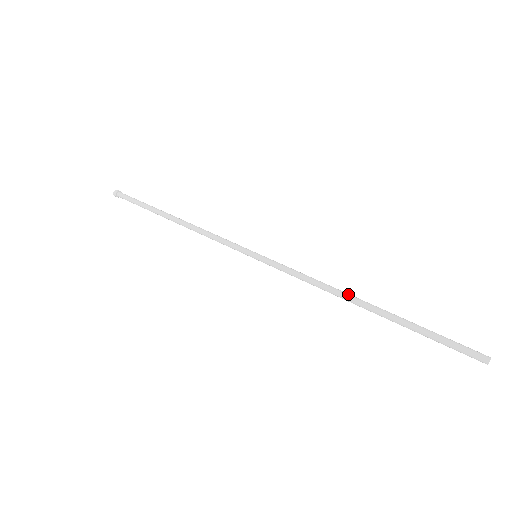
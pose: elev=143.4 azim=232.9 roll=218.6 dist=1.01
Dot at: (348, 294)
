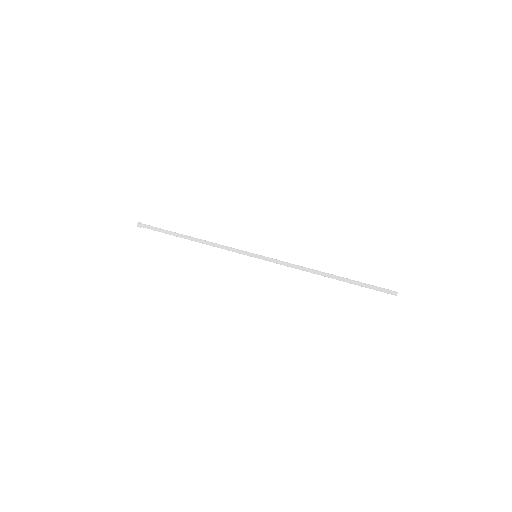
Dot at: (318, 272)
